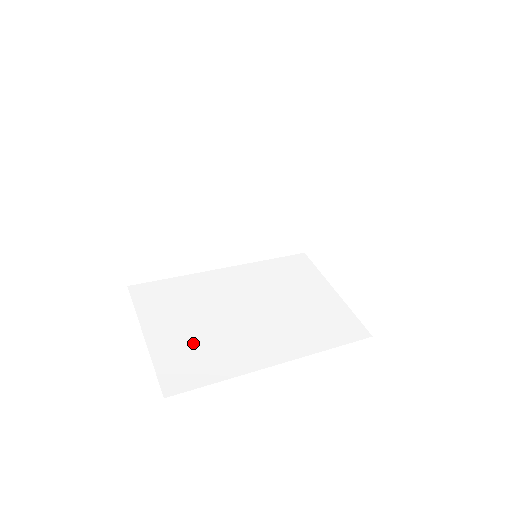
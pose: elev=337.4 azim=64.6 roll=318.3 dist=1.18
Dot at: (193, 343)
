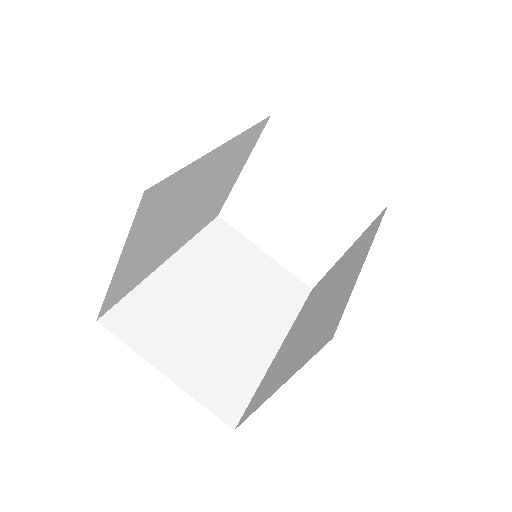
Dot at: (211, 360)
